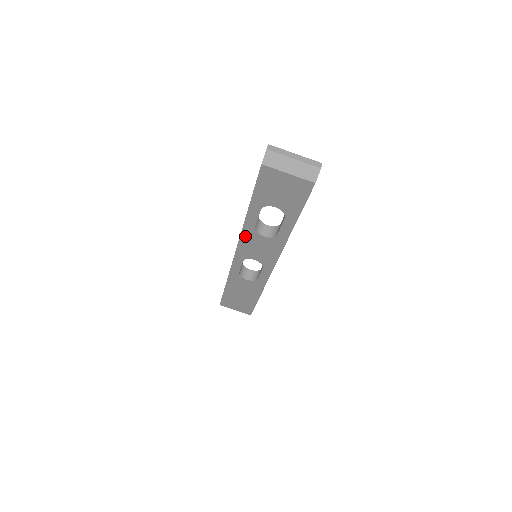
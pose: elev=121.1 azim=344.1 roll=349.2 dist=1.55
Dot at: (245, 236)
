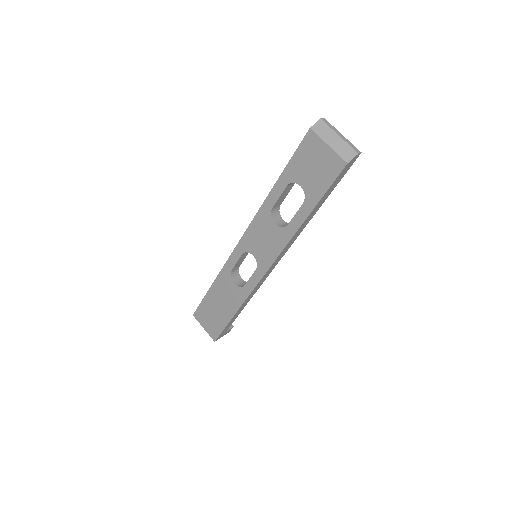
Dot at: (258, 219)
